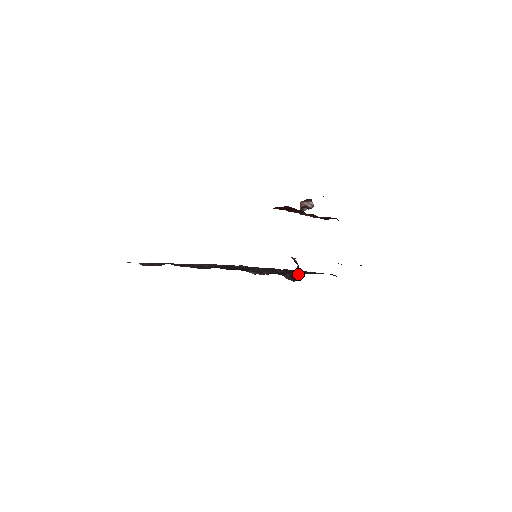
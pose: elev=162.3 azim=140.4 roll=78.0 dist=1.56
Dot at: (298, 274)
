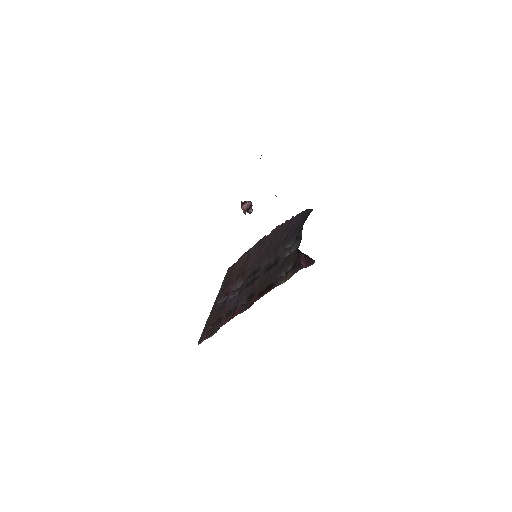
Dot at: (309, 258)
